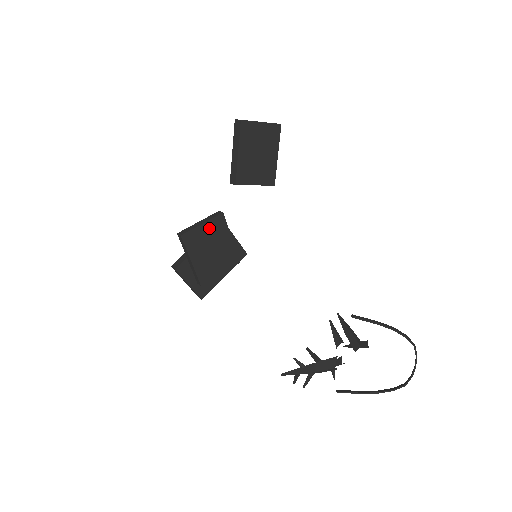
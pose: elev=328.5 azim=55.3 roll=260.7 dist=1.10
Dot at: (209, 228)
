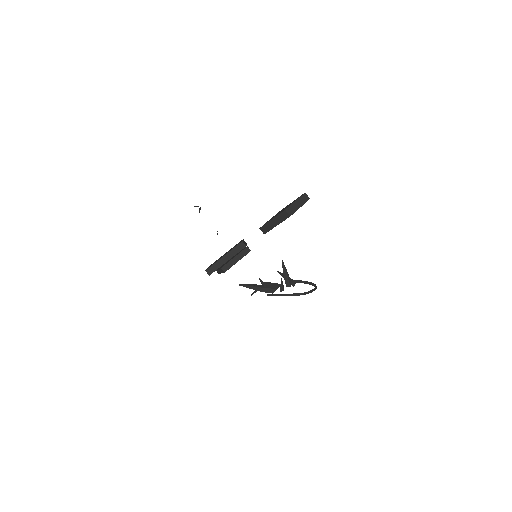
Dot at: occluded
